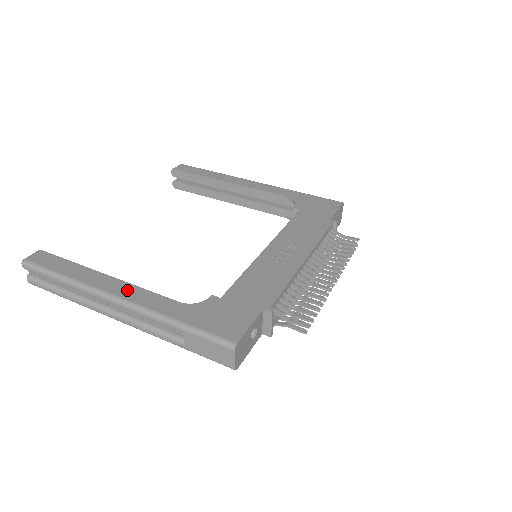
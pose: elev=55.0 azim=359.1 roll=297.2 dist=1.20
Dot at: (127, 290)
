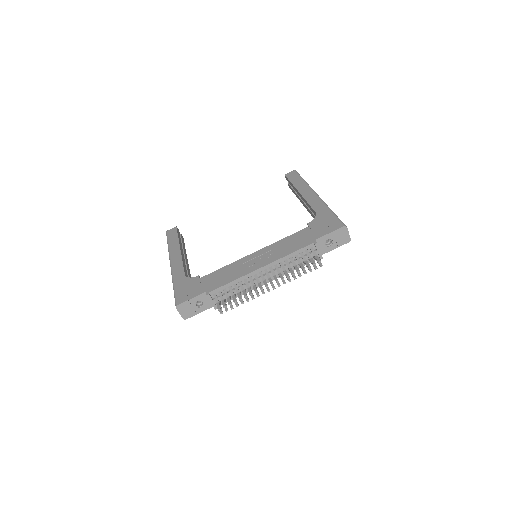
Dot at: (177, 260)
